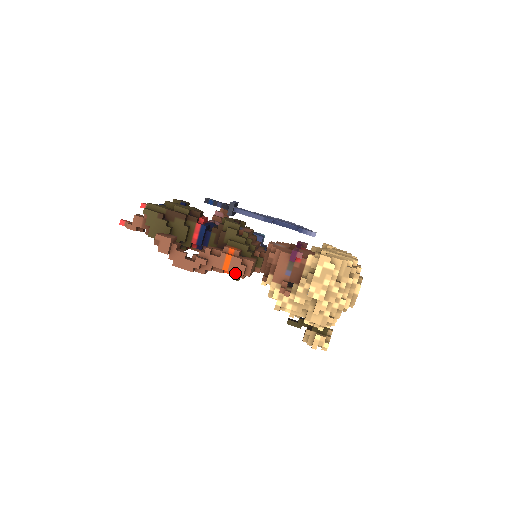
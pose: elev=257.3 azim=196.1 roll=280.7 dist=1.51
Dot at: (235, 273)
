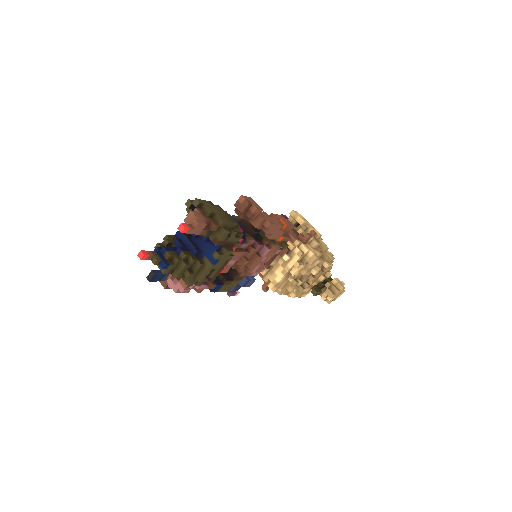
Dot at: (290, 225)
